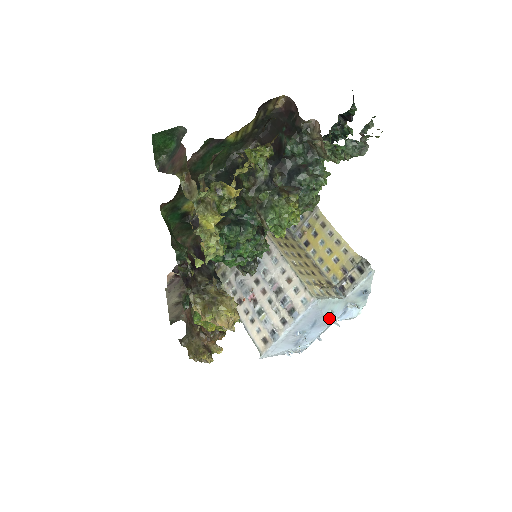
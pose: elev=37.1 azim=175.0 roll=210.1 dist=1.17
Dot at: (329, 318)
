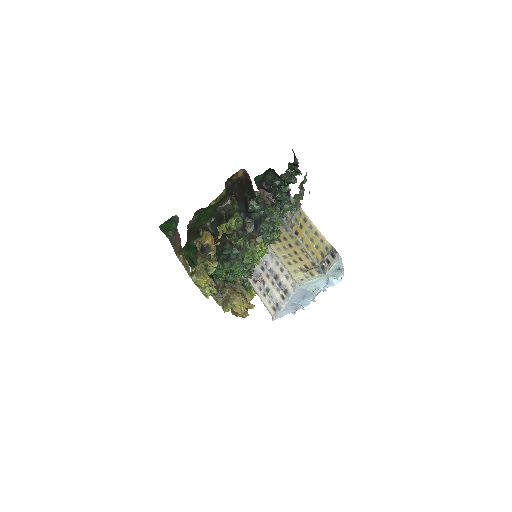
Dot at: (314, 291)
